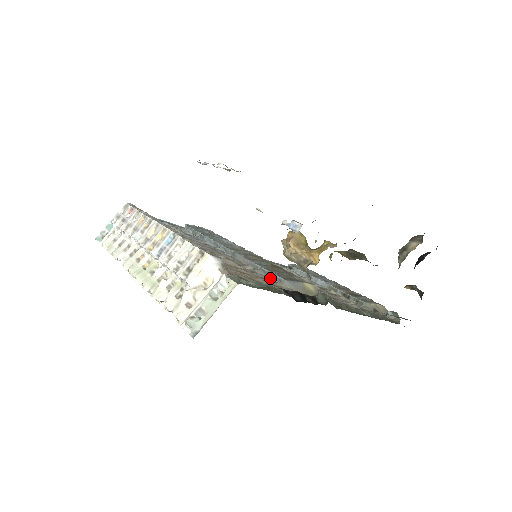
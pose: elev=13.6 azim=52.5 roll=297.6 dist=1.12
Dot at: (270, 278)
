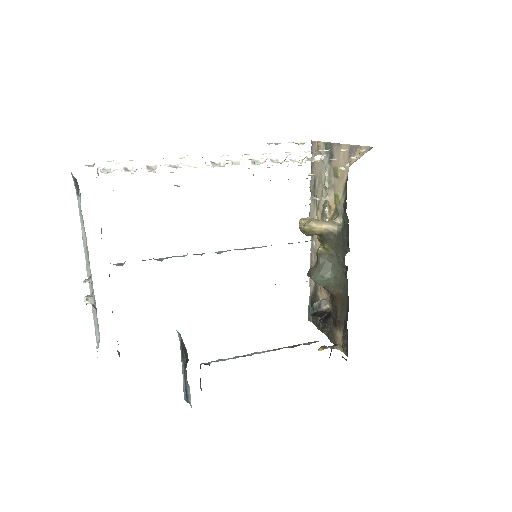
Dot at: occluded
